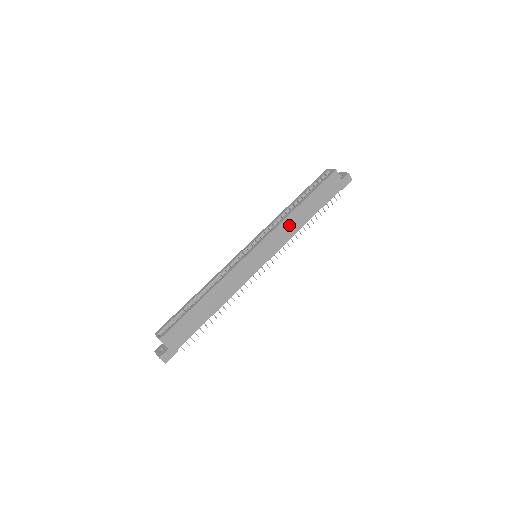
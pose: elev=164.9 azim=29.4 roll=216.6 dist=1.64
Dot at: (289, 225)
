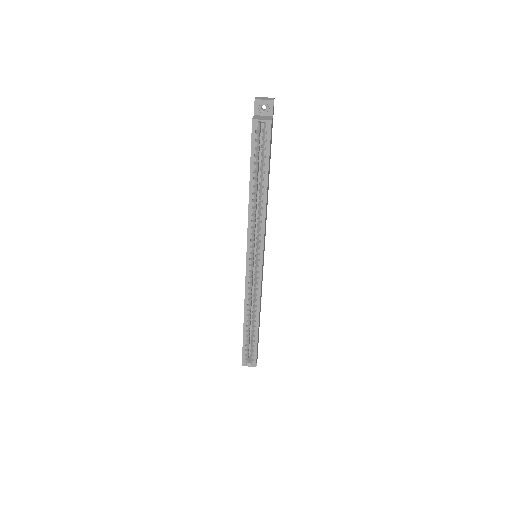
Dot at: (266, 212)
